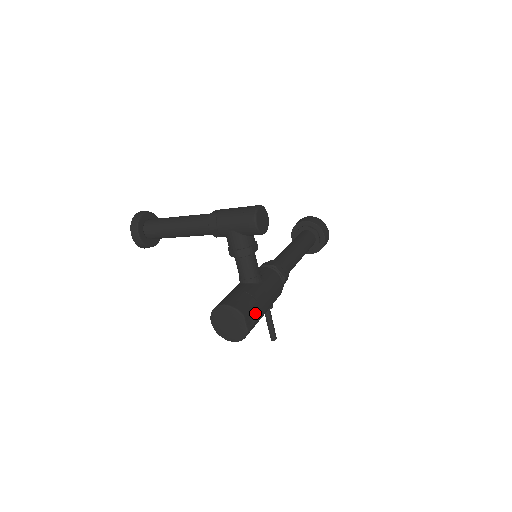
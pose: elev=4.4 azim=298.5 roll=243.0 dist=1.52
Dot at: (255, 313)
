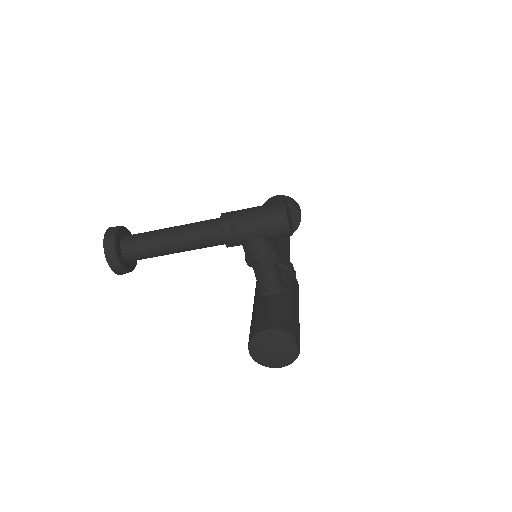
Dot at: (298, 329)
